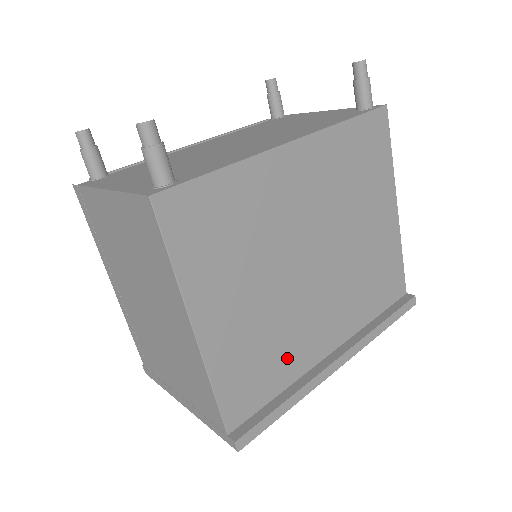
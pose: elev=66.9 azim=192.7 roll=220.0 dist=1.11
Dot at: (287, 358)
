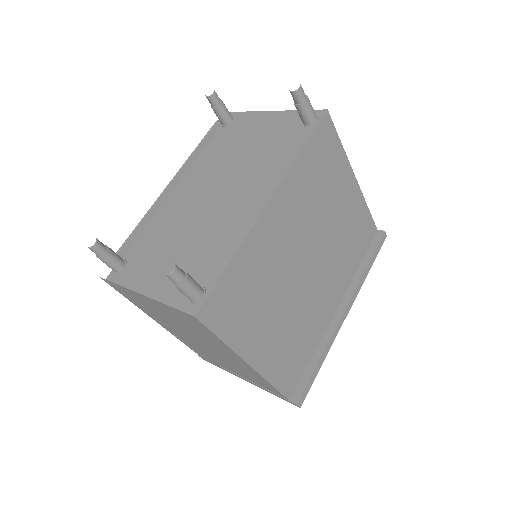
Dot at: (310, 334)
